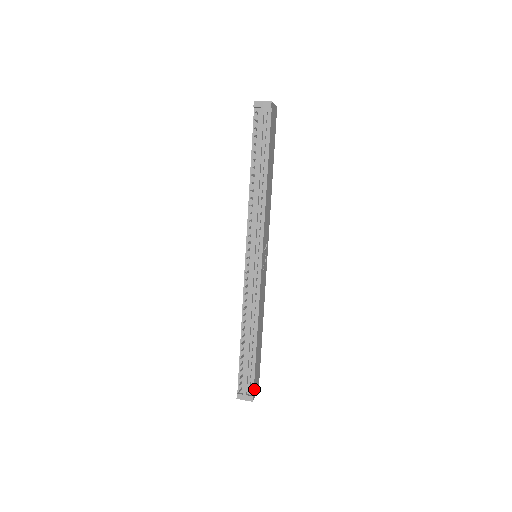
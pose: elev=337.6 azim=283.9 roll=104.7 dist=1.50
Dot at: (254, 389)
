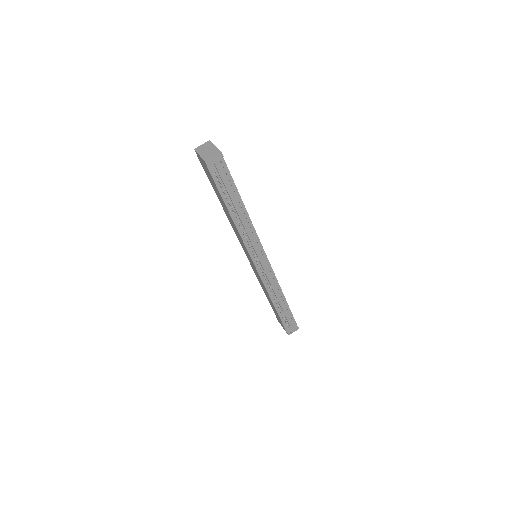
Dot at: (295, 322)
